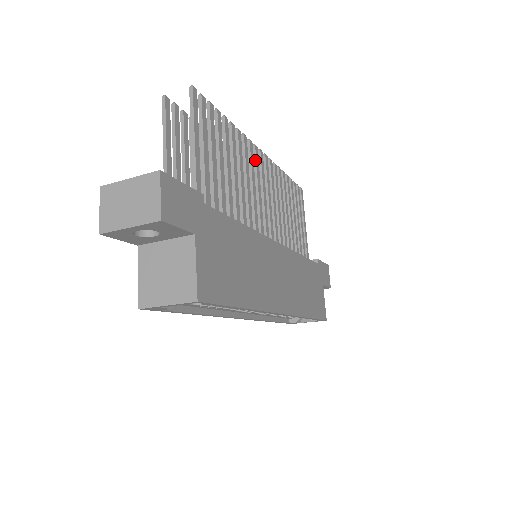
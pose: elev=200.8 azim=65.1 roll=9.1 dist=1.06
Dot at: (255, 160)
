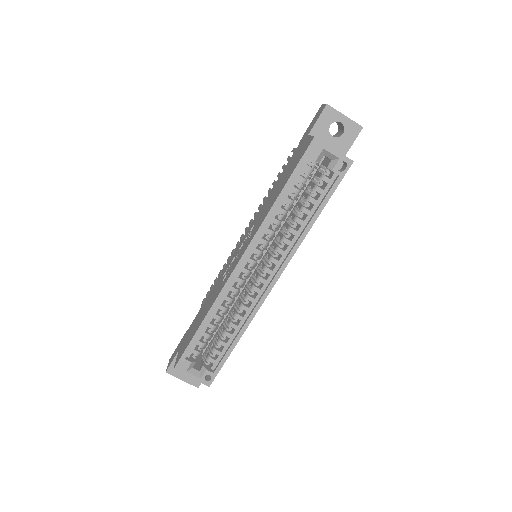
Dot at: occluded
